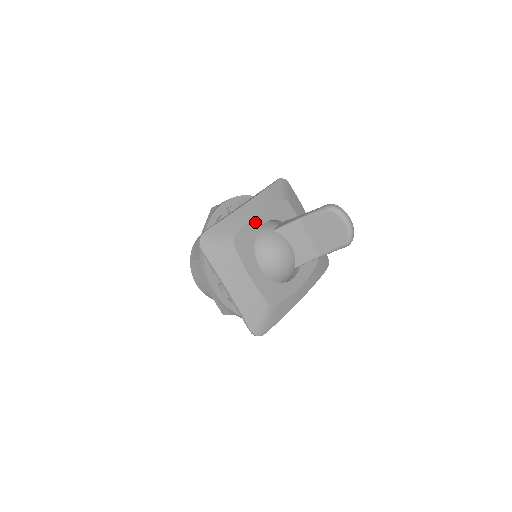
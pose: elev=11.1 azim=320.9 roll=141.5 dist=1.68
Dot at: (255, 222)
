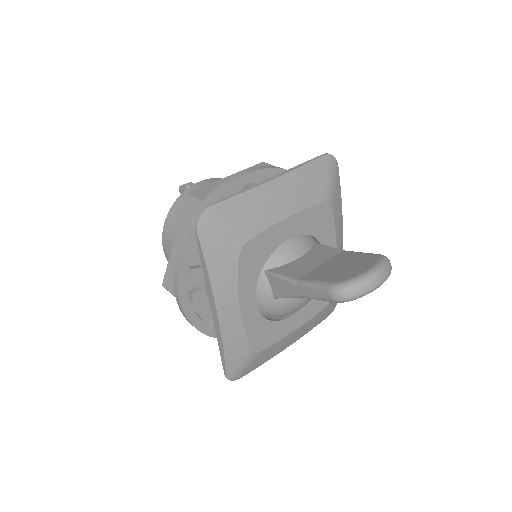
Dot at: (249, 316)
